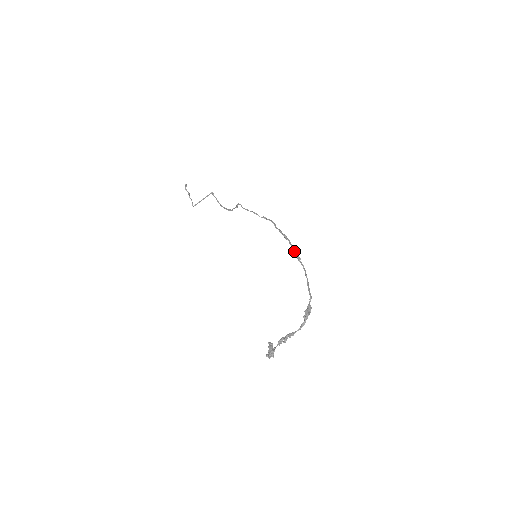
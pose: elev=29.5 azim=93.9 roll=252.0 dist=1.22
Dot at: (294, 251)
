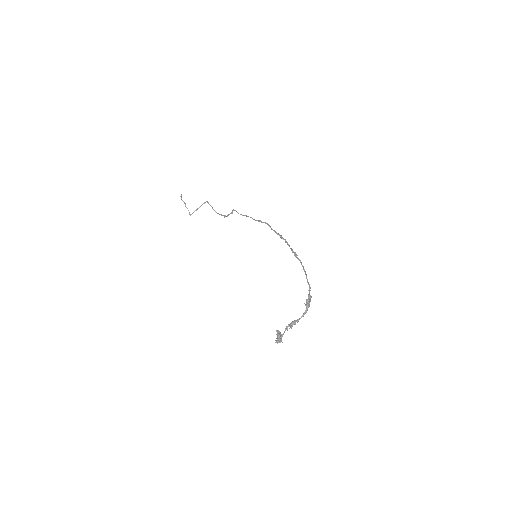
Dot at: (291, 249)
